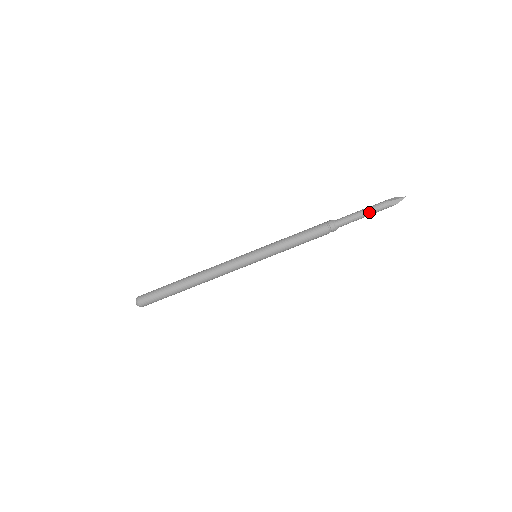
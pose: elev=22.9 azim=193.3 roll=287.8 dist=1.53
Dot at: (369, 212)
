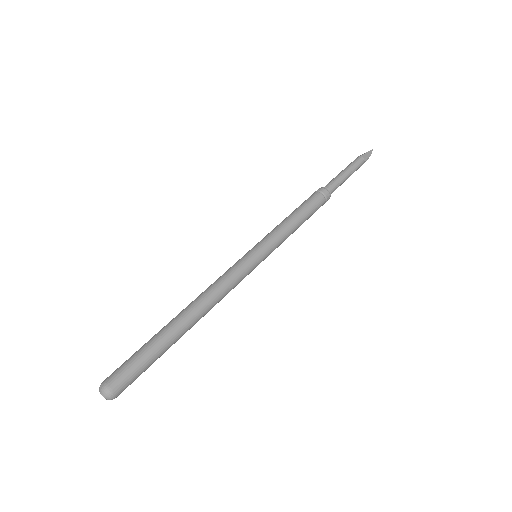
Dot at: (351, 169)
